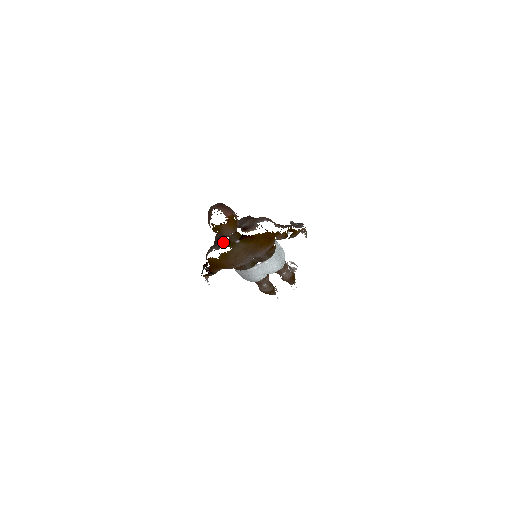
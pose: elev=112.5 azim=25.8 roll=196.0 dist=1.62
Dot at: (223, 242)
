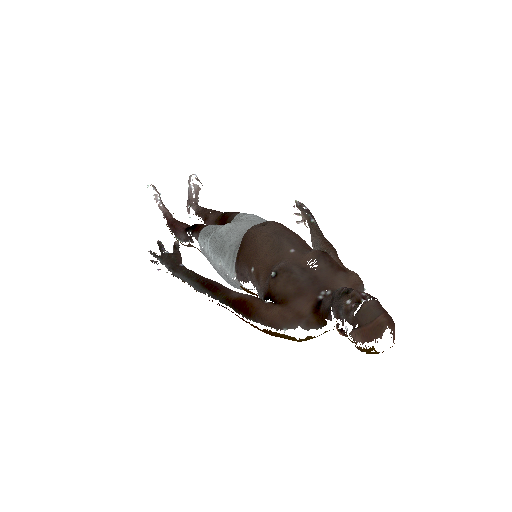
Dot at: (319, 322)
